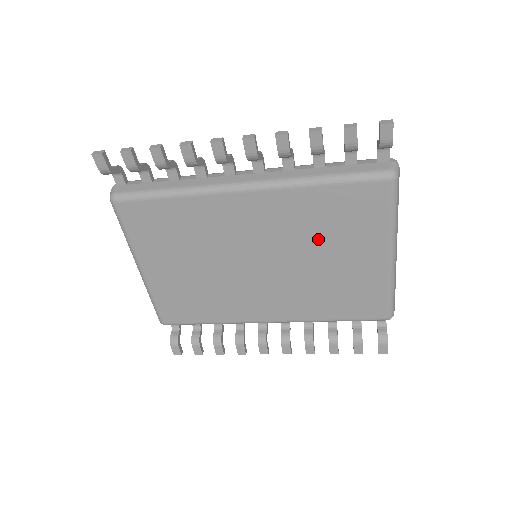
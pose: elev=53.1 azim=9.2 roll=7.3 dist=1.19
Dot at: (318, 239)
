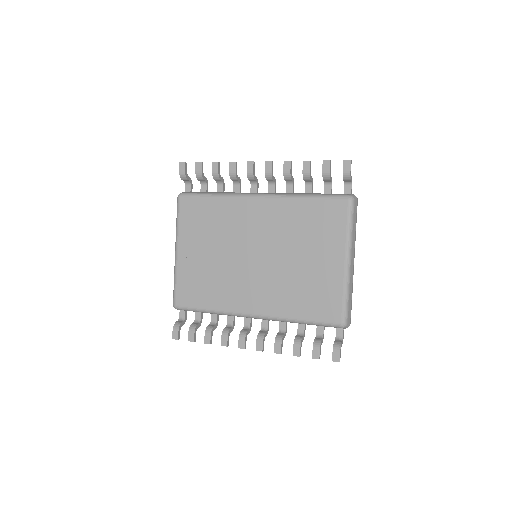
Dot at: (299, 240)
